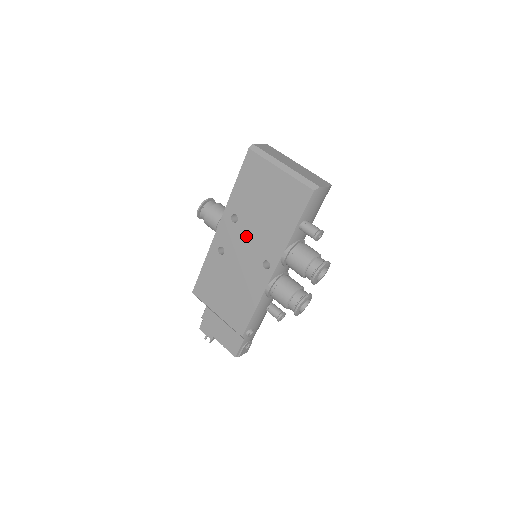
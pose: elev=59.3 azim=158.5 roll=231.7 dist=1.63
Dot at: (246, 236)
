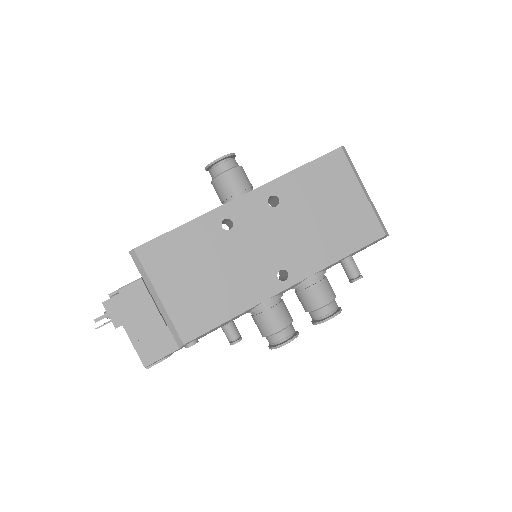
Dot at: (277, 229)
